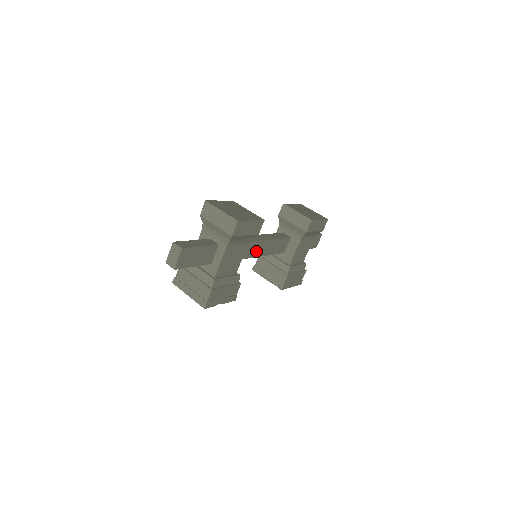
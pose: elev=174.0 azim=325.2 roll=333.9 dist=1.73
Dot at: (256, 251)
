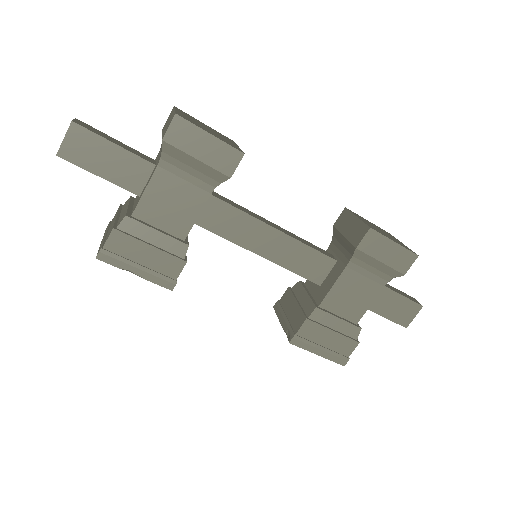
Dot at: (248, 237)
